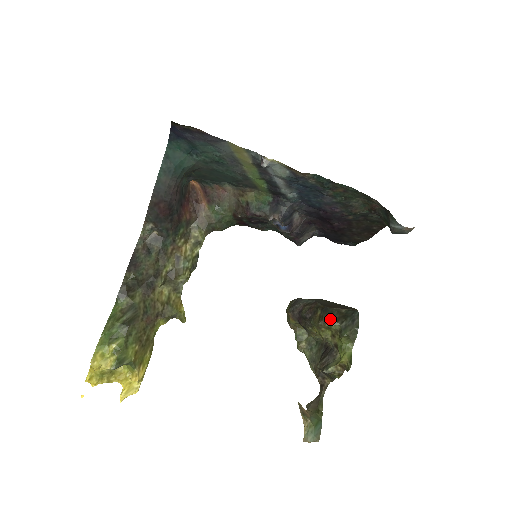
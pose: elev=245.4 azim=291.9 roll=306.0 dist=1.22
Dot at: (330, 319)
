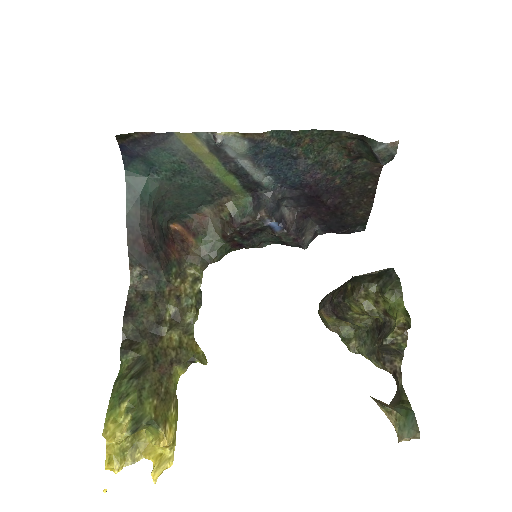
Dot at: (363, 283)
